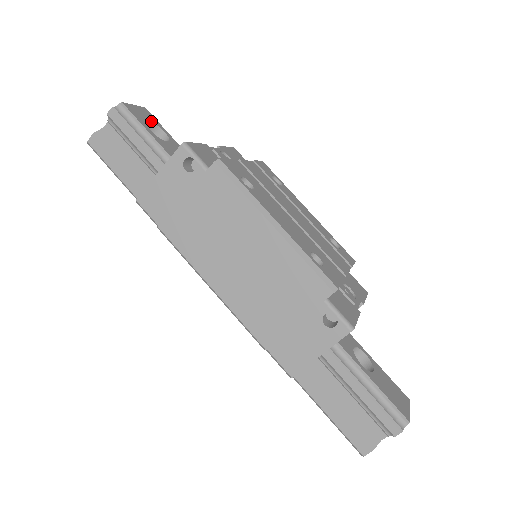
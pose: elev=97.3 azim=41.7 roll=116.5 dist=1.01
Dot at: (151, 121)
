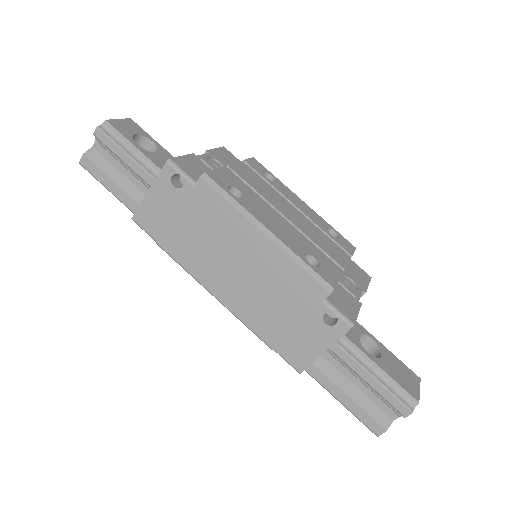
Dot at: (138, 133)
